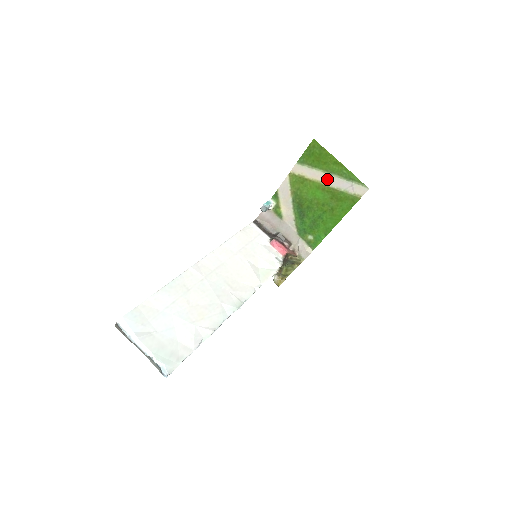
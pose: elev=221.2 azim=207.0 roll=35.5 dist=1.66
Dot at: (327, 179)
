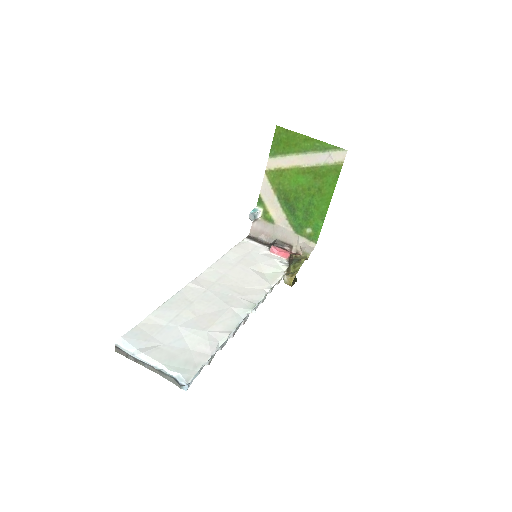
Dot at: (303, 160)
